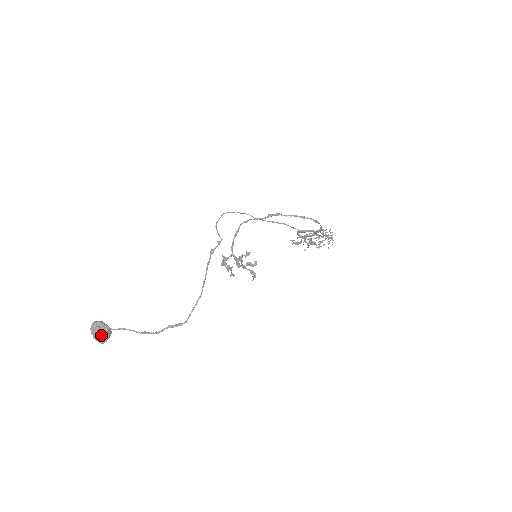
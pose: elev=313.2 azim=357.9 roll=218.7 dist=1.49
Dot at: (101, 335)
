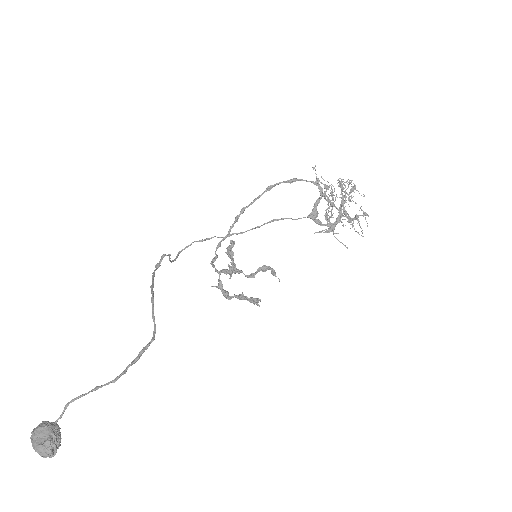
Dot at: (40, 438)
